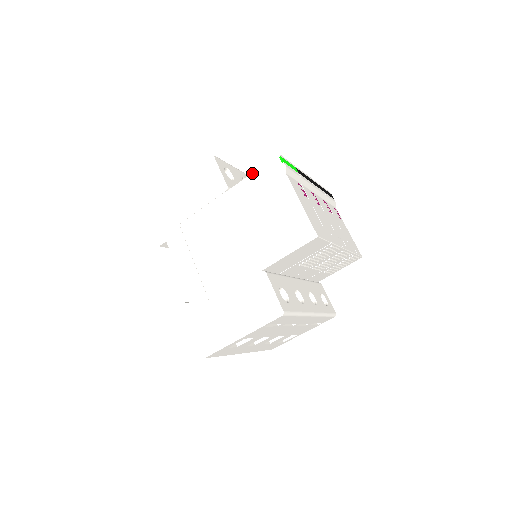
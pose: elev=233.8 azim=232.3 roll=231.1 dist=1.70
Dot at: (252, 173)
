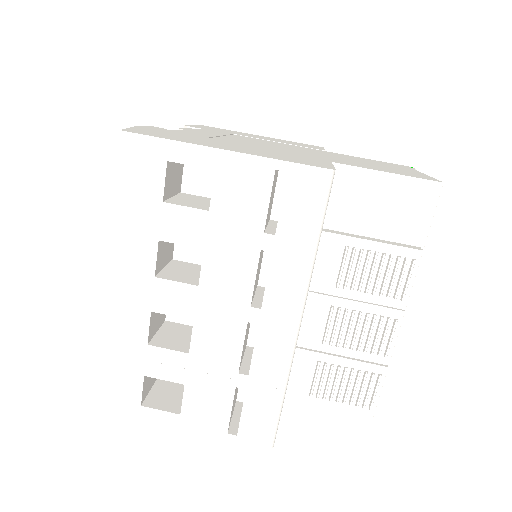
Dot at: occluded
